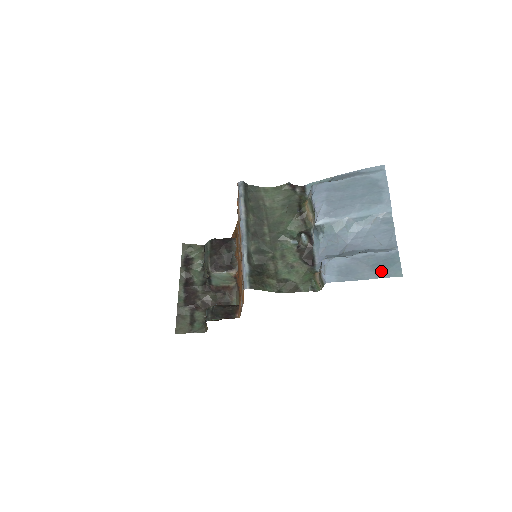
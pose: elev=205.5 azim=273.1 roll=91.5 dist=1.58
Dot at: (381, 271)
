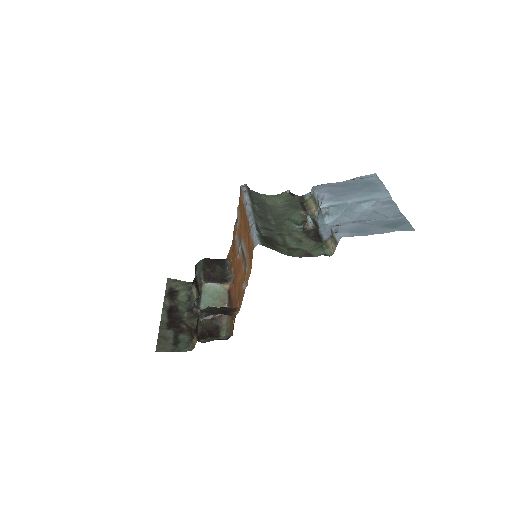
Dot at: (393, 227)
